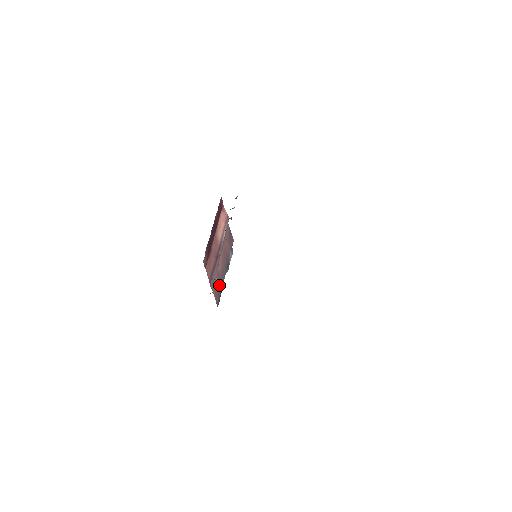
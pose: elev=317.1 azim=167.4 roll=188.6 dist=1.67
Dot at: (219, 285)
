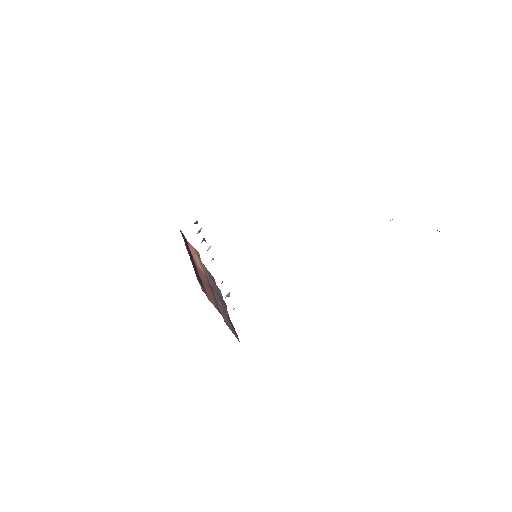
Dot at: occluded
